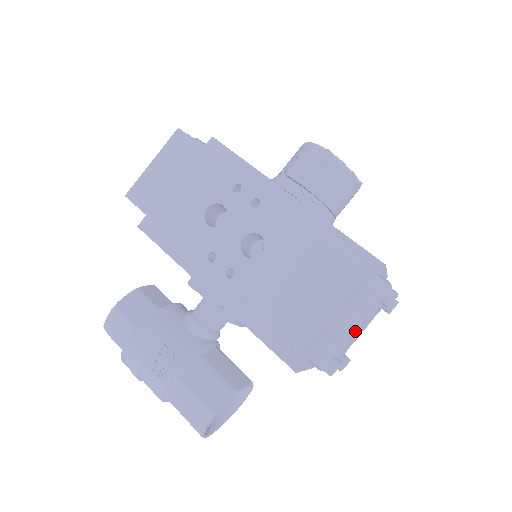
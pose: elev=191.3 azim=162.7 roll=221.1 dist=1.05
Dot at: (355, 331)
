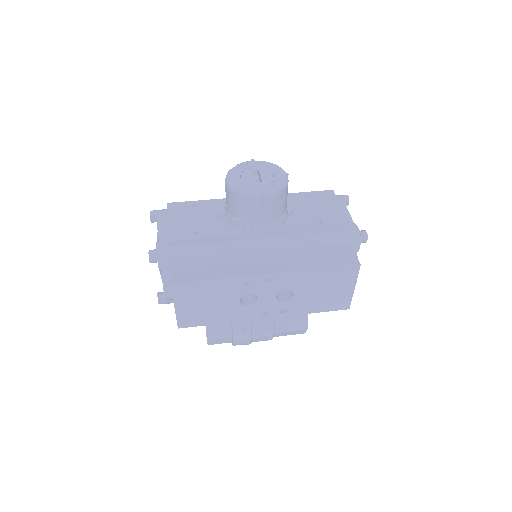
Dot at: occluded
